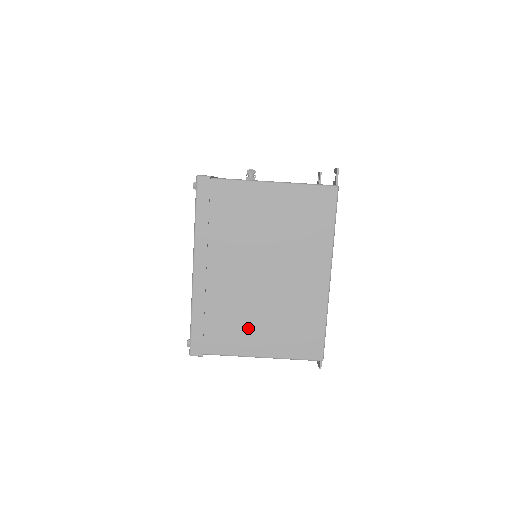
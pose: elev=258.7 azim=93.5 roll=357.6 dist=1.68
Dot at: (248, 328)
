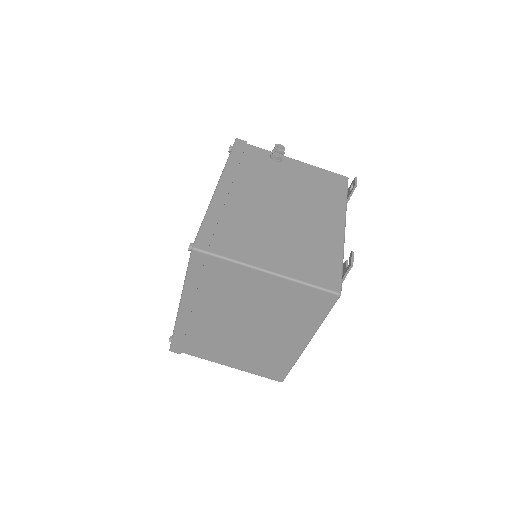
Dot at: (223, 351)
